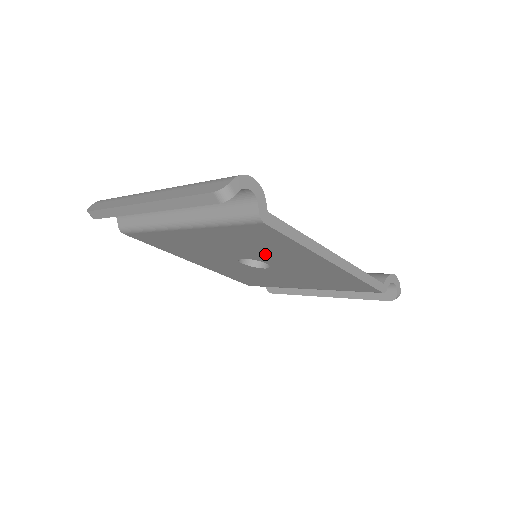
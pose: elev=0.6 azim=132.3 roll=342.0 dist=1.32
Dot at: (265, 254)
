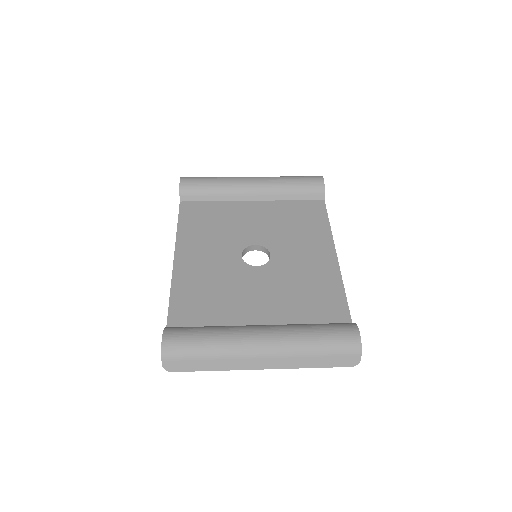
Dot at: occluded
